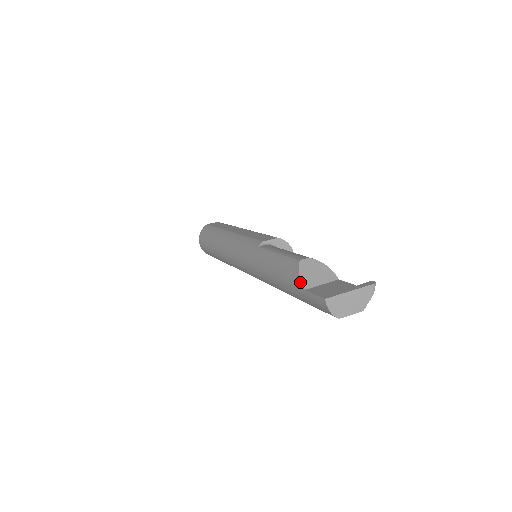
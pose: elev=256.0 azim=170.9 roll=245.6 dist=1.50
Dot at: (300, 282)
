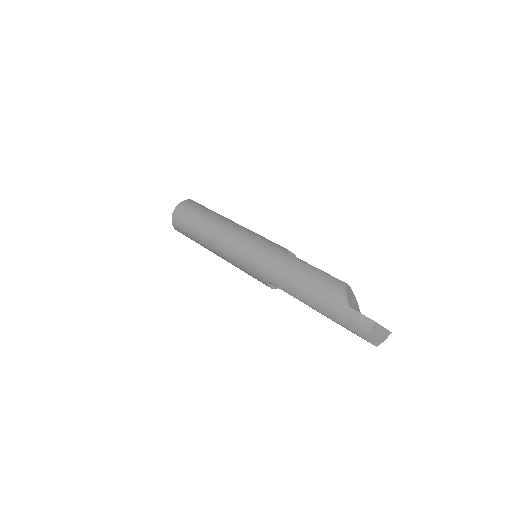
Dot at: (346, 299)
